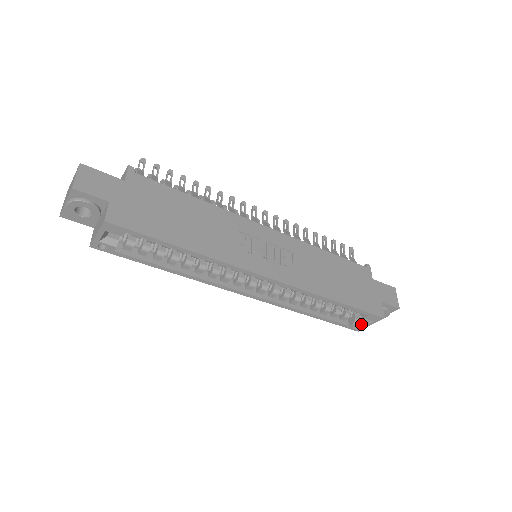
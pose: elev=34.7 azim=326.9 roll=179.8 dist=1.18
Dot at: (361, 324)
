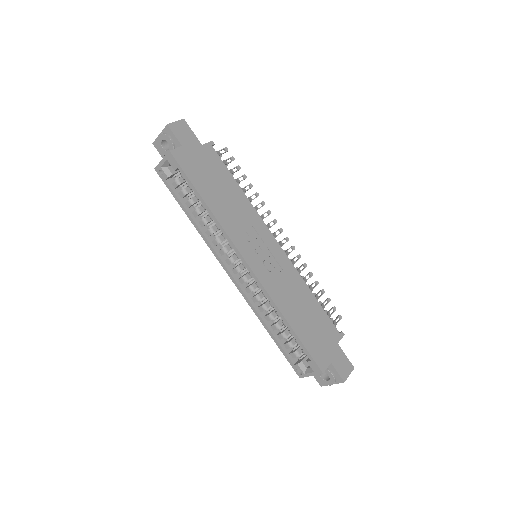
Dot at: (304, 370)
